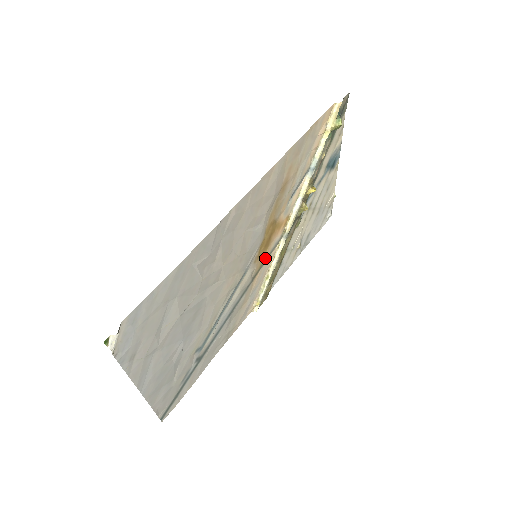
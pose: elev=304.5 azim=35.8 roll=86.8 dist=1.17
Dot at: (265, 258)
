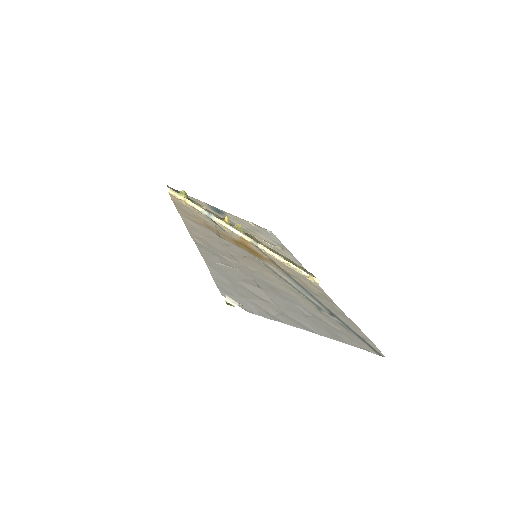
Dot at: (267, 258)
